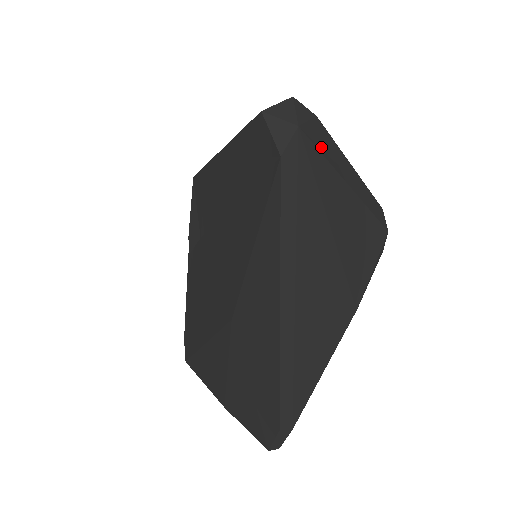
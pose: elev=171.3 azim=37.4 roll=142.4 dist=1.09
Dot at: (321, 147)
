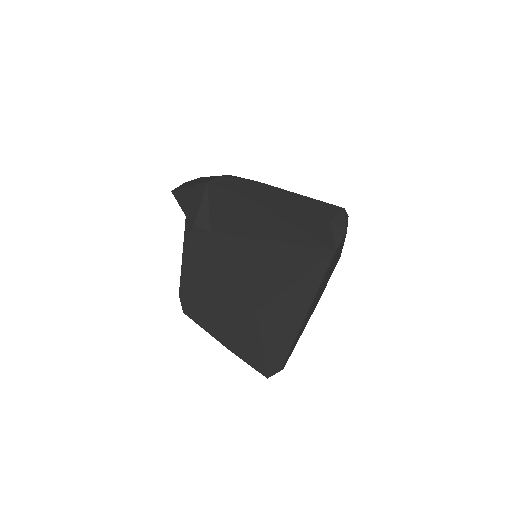
Dot at: occluded
